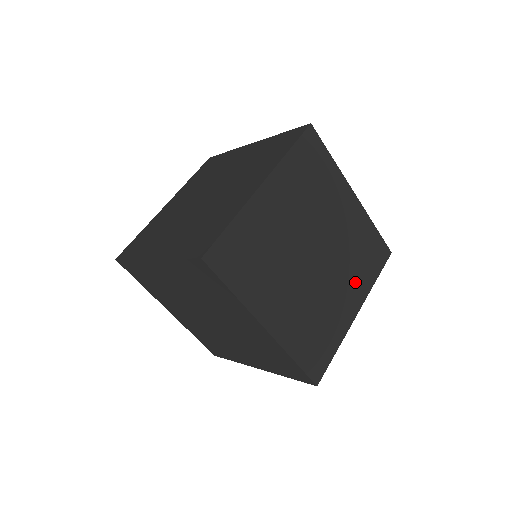
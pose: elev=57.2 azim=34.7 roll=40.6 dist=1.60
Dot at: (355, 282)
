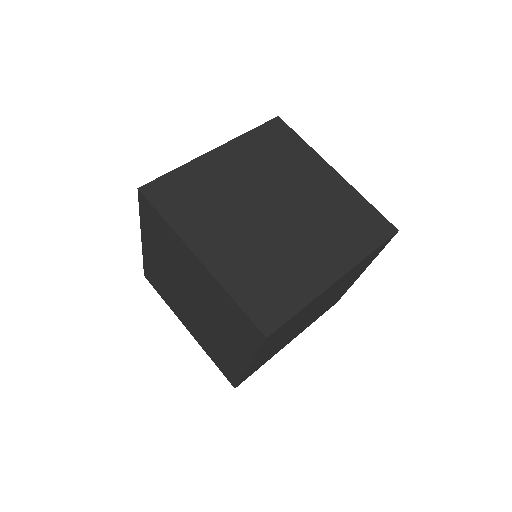
Dot at: (335, 247)
